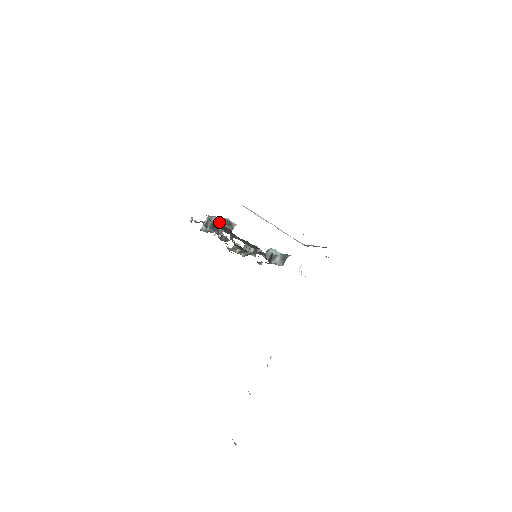
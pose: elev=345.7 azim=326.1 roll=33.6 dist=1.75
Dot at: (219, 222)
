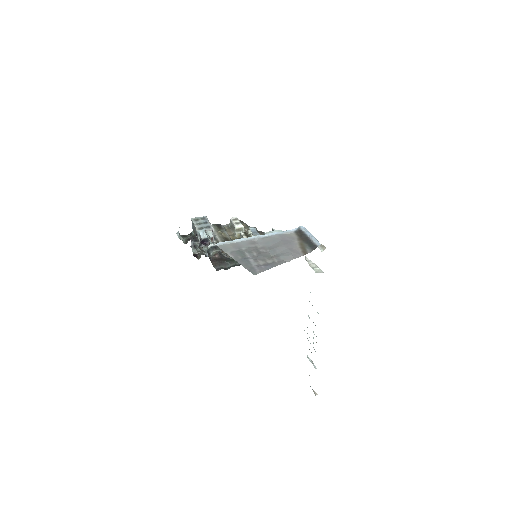
Dot at: (204, 238)
